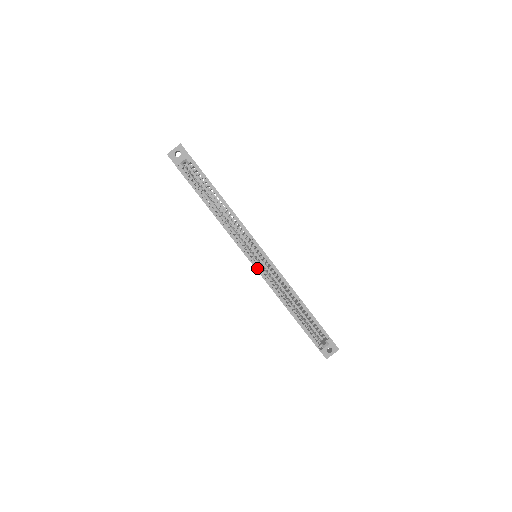
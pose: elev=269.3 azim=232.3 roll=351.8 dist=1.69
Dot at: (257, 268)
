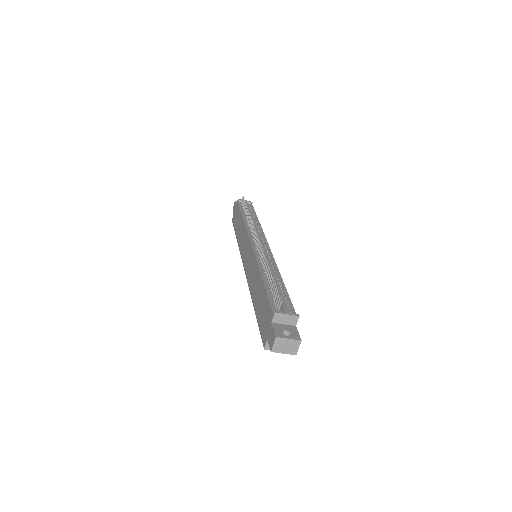
Dot at: occluded
